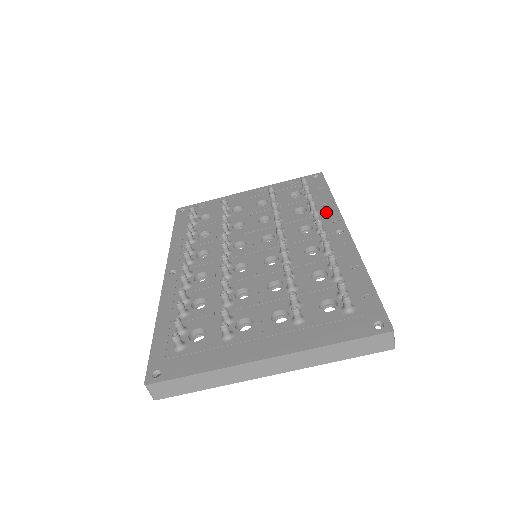
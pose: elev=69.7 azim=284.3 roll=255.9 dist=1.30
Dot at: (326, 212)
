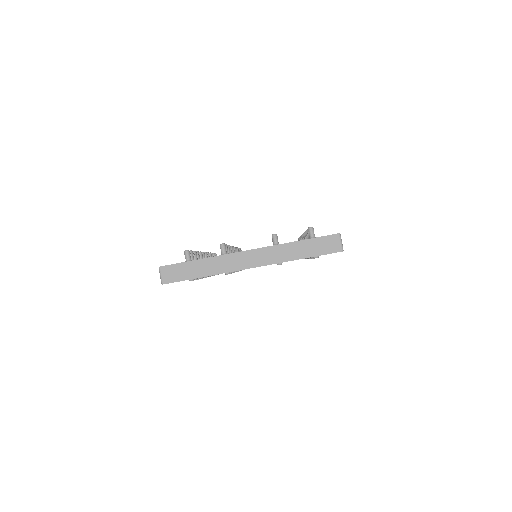
Dot at: occluded
